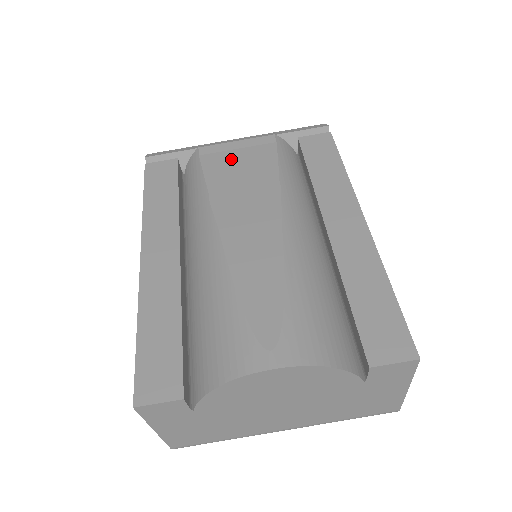
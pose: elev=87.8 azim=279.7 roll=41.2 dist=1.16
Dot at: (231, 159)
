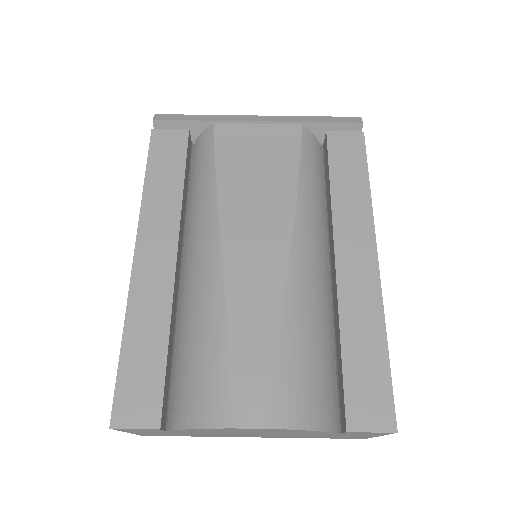
Dot at: (248, 149)
